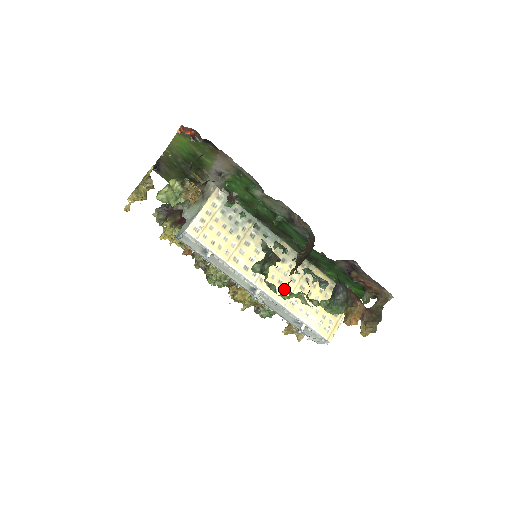
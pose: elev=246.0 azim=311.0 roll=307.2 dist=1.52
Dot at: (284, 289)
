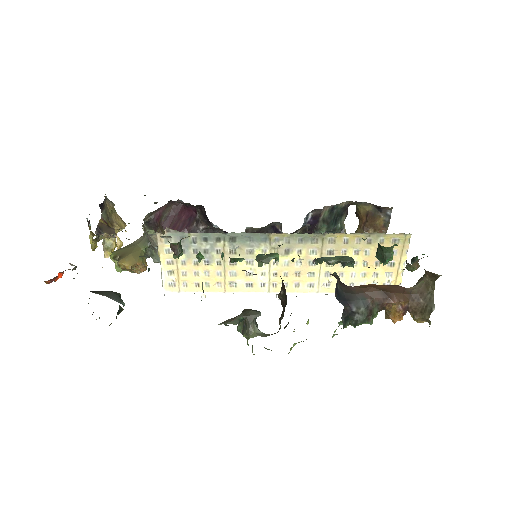
Dot at: (307, 278)
